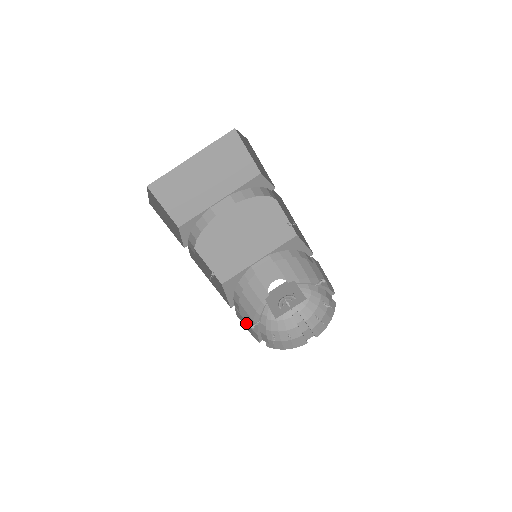
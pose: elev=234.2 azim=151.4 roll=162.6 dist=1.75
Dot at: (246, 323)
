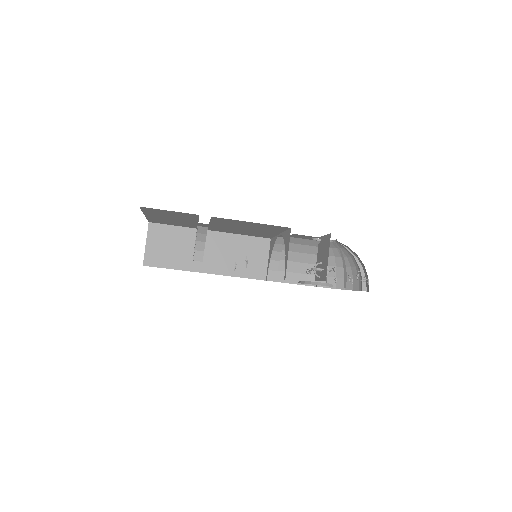
Dot at: (297, 275)
